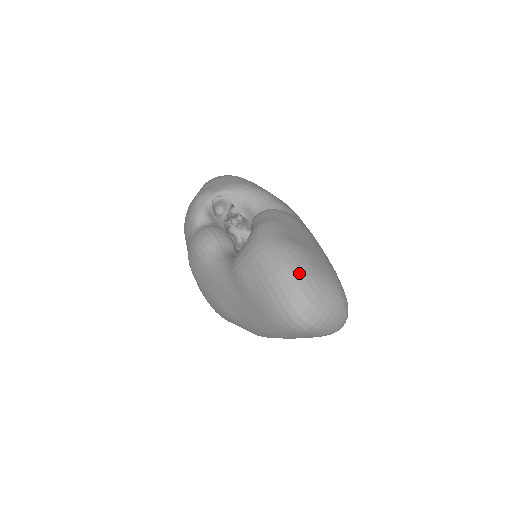
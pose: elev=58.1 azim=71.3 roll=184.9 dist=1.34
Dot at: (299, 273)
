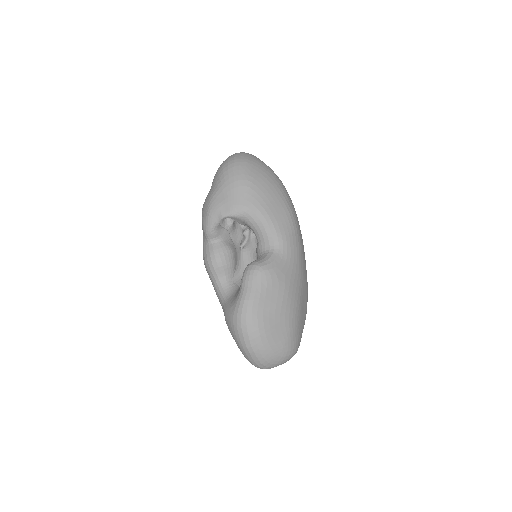
Dot at: (259, 352)
